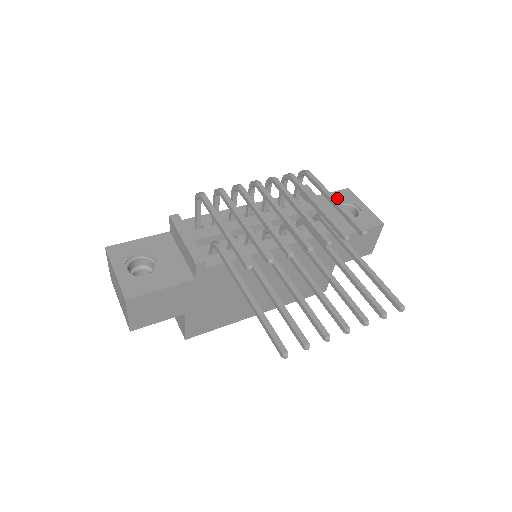
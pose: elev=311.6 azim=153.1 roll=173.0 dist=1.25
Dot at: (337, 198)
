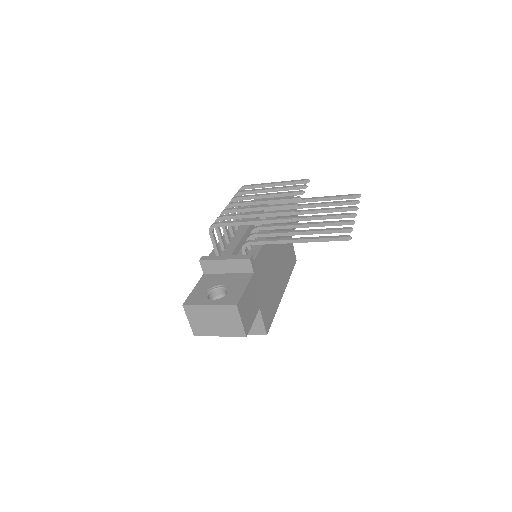
Dot at: occluded
